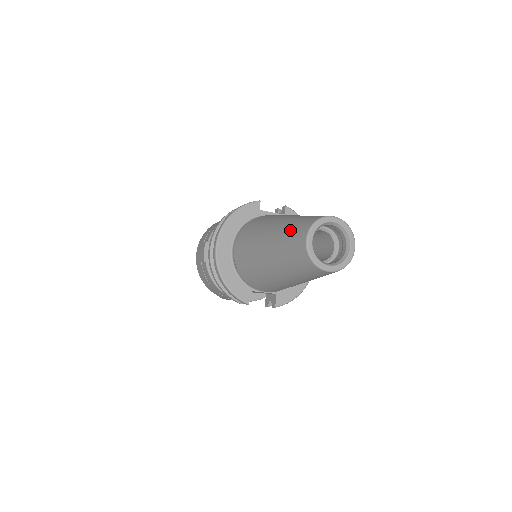
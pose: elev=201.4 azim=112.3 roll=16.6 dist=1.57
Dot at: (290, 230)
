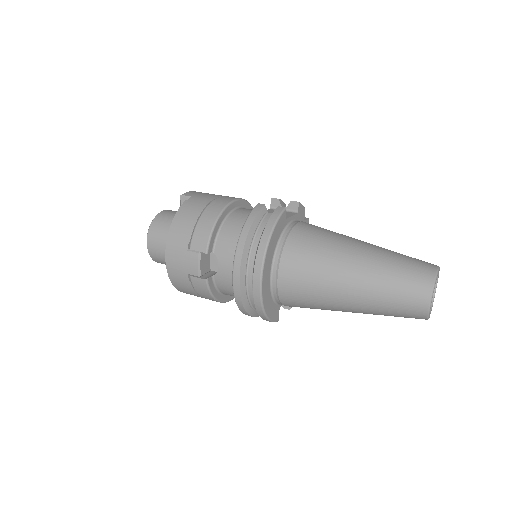
Dot at: (397, 285)
